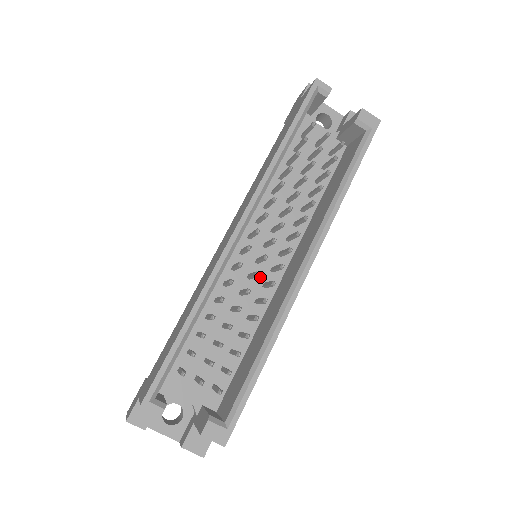
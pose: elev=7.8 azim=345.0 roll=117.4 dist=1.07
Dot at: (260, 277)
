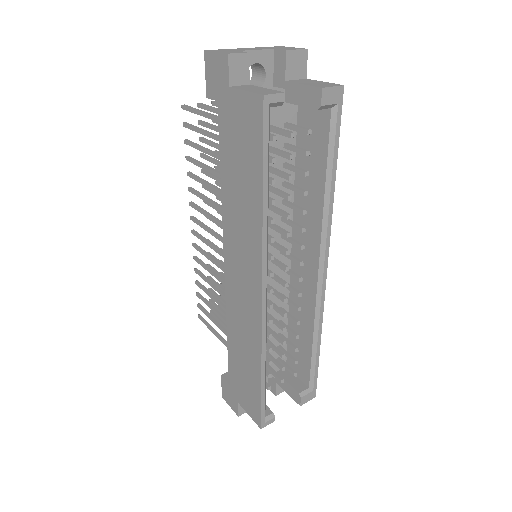
Dot at: occluded
